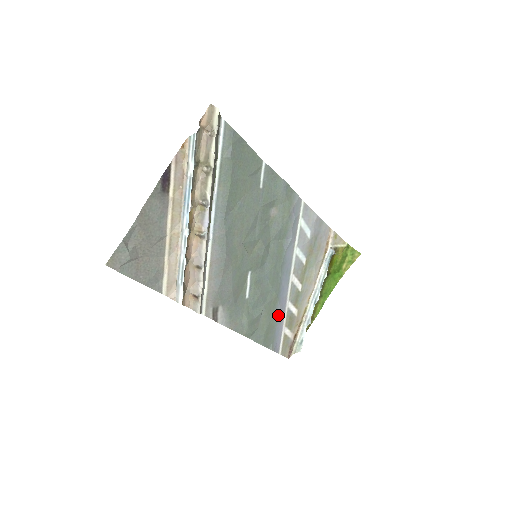
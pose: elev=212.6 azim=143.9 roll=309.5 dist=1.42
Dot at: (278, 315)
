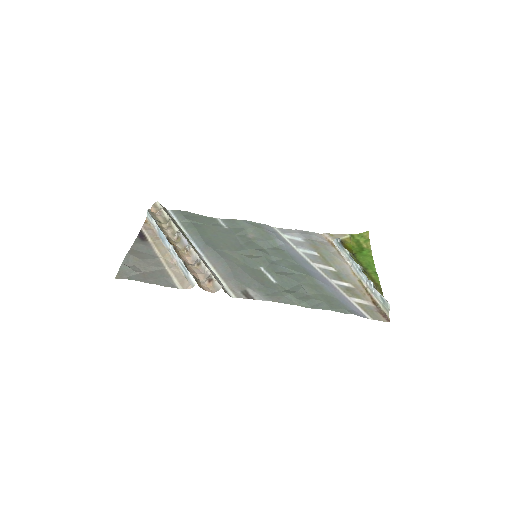
Dot at: (327, 289)
